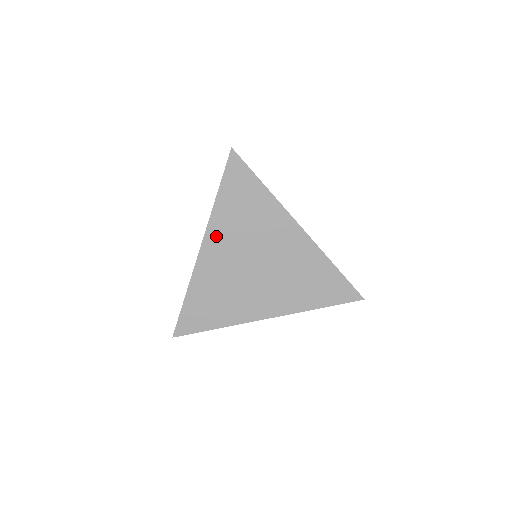
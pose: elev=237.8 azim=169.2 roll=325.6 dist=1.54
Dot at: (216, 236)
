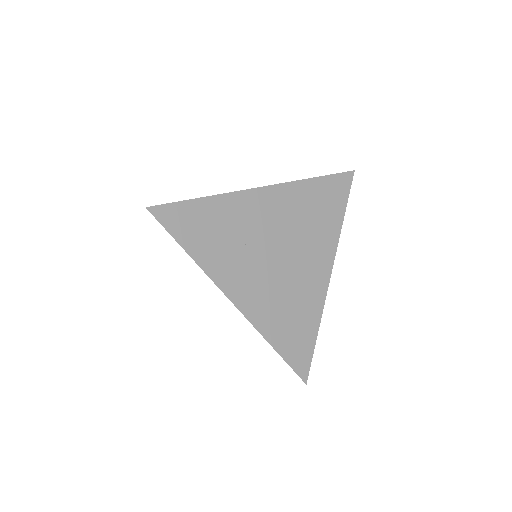
Dot at: occluded
